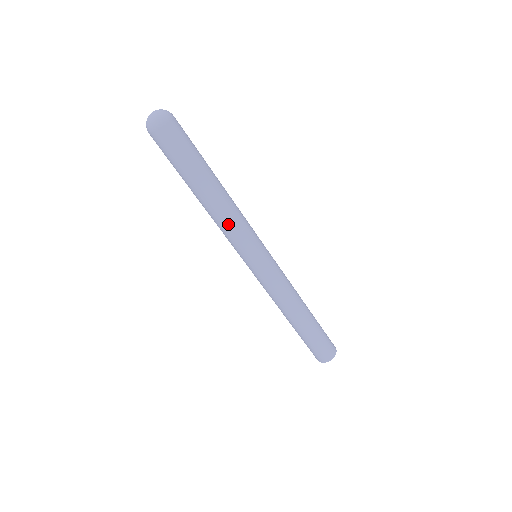
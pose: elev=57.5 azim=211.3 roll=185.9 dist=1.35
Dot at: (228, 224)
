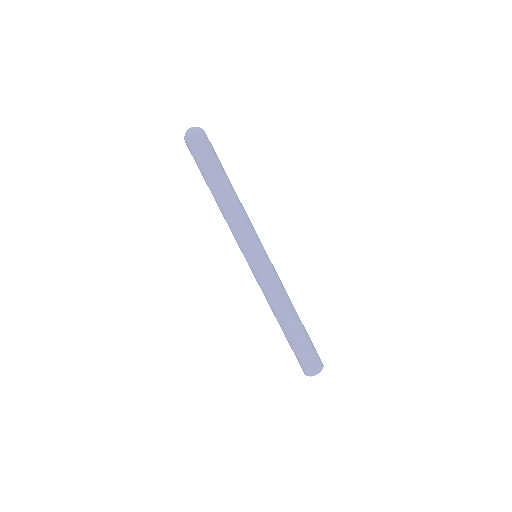
Dot at: (237, 218)
